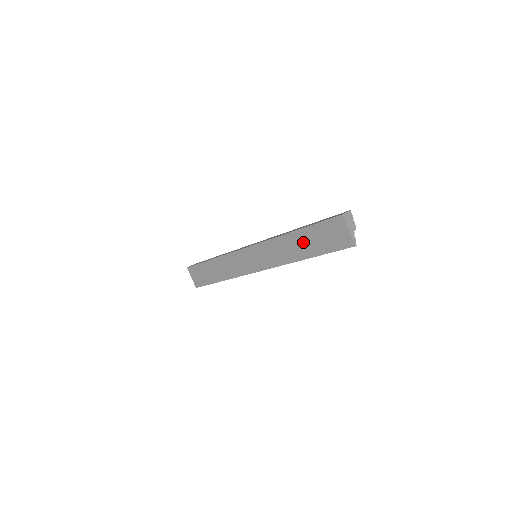
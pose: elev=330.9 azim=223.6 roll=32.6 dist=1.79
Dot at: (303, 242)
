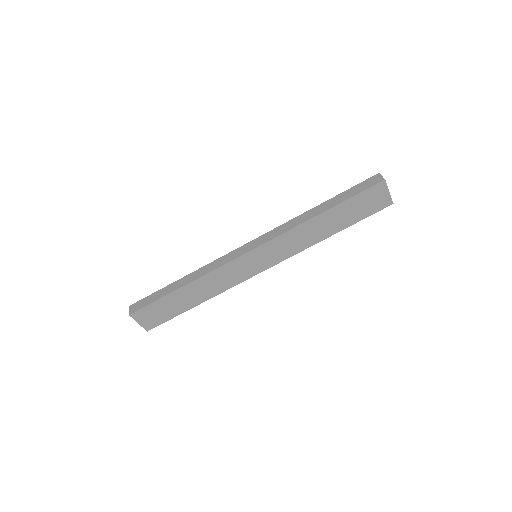
Dot at: (334, 219)
